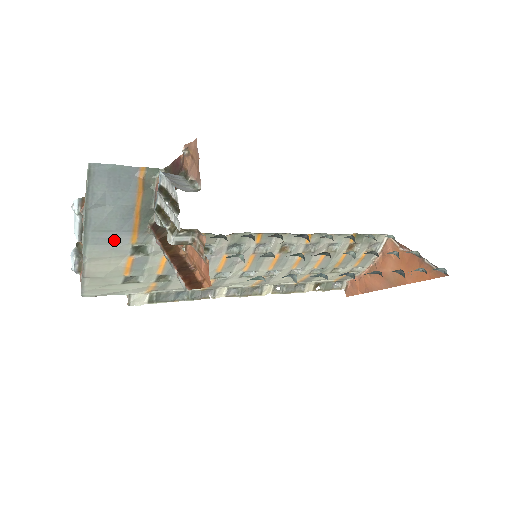
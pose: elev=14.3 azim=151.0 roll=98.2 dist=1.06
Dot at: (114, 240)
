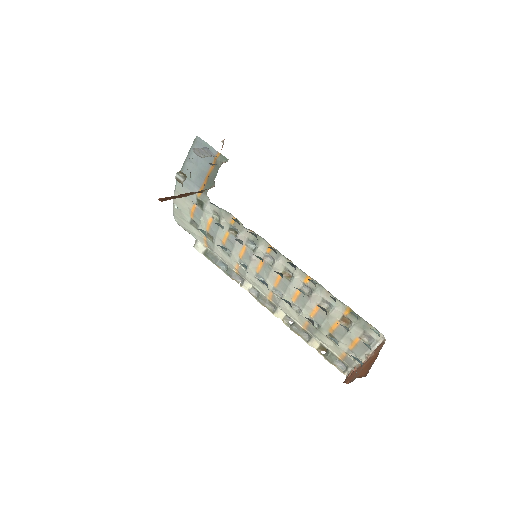
Dot at: (191, 187)
